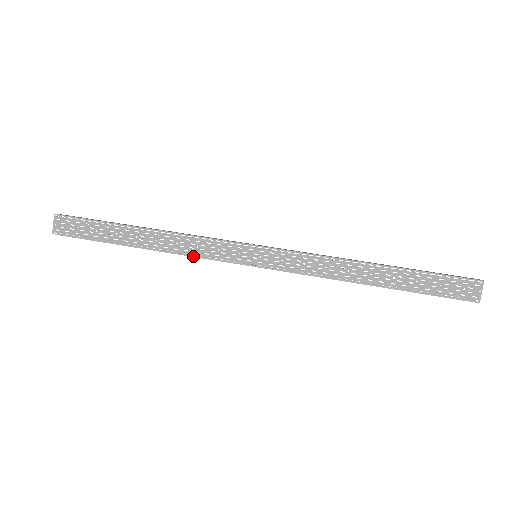
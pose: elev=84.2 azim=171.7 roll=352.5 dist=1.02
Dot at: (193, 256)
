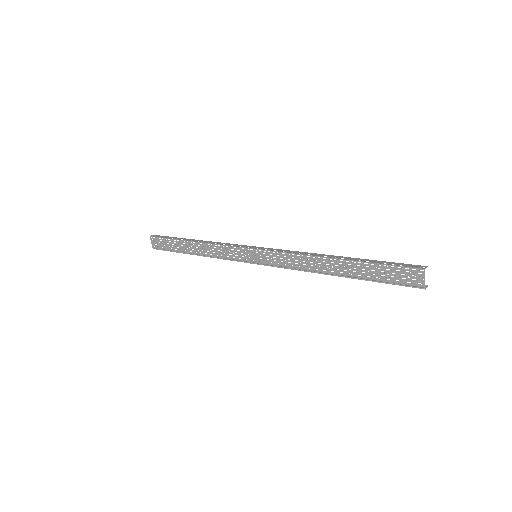
Dot at: occluded
